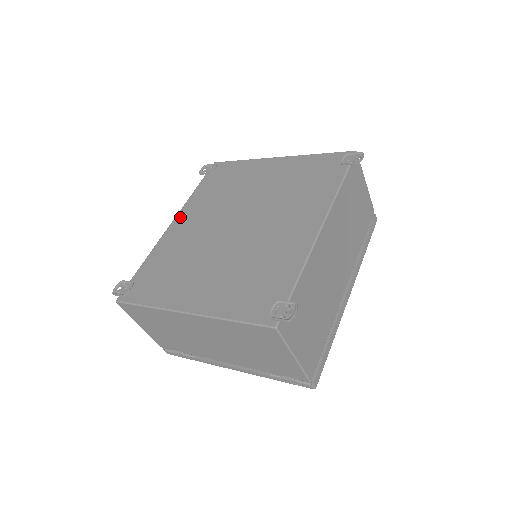
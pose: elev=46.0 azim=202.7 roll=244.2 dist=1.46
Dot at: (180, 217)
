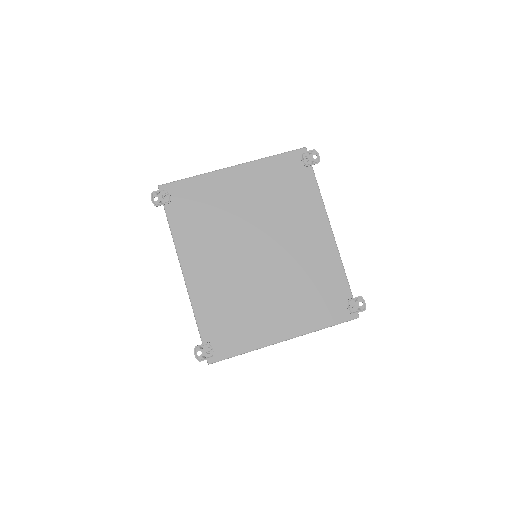
Dot at: (187, 263)
